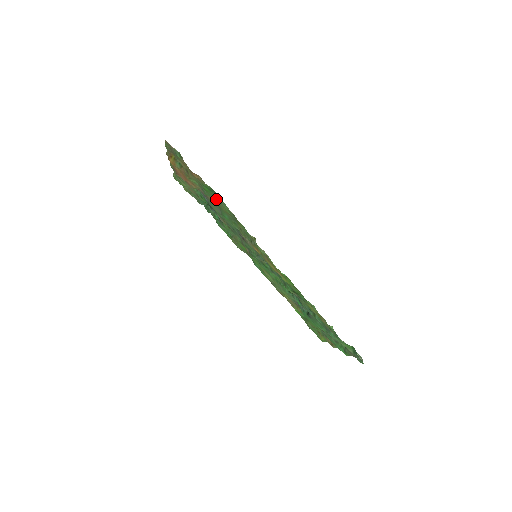
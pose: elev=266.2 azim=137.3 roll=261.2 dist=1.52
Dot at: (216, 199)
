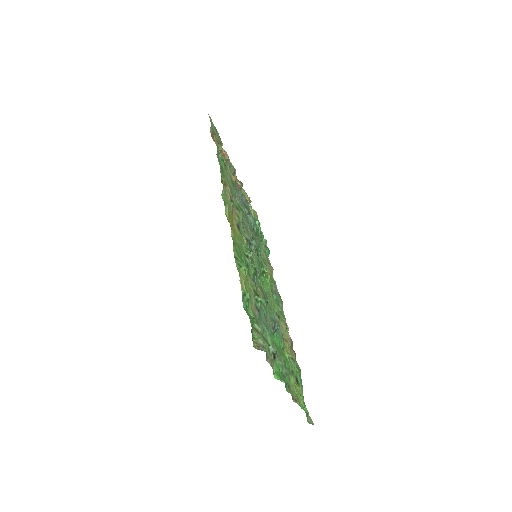
Dot at: (225, 167)
